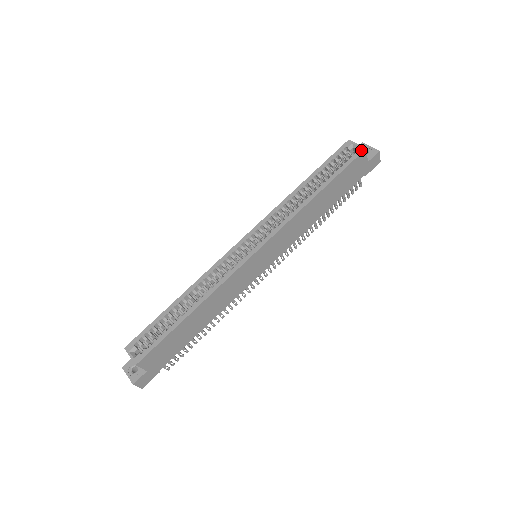
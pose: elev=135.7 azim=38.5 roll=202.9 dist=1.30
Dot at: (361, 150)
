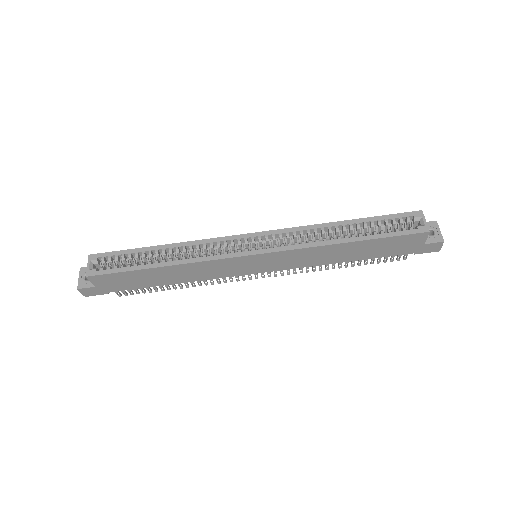
Dot at: (424, 230)
